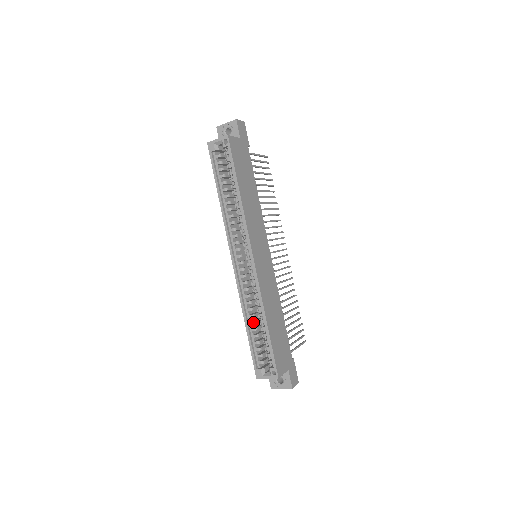
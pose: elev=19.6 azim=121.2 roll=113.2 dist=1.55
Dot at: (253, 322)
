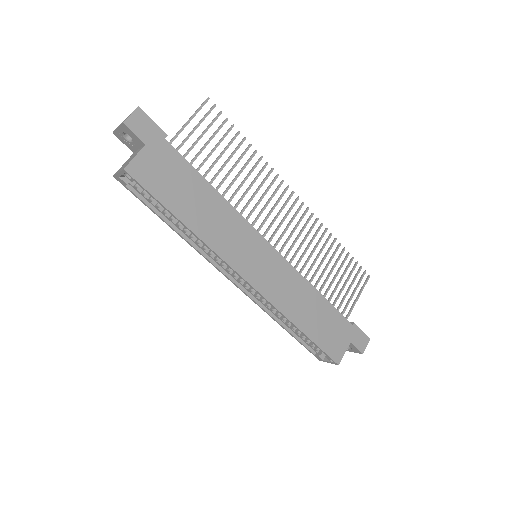
Dot at: (287, 324)
